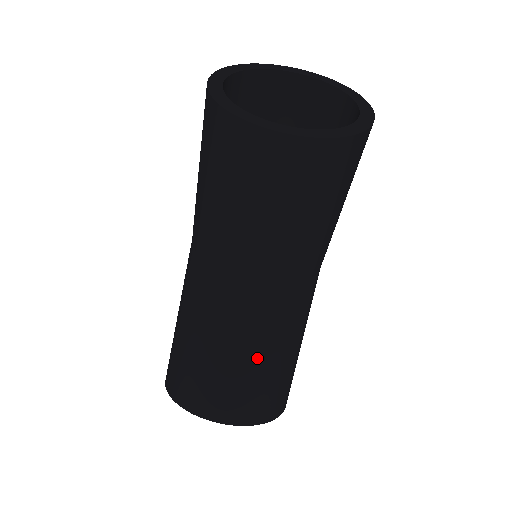
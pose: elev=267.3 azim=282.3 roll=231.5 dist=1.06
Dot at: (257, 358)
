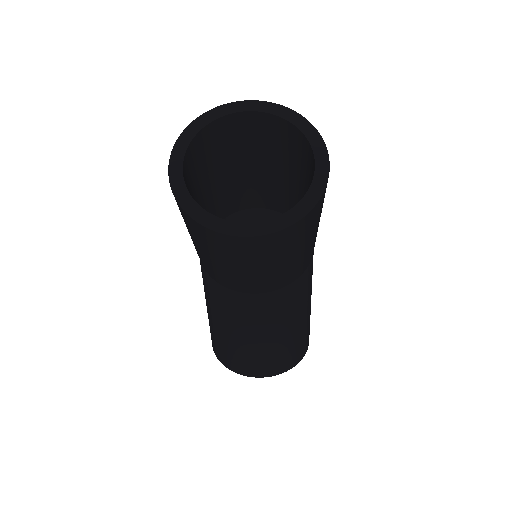
Dot at: (276, 337)
